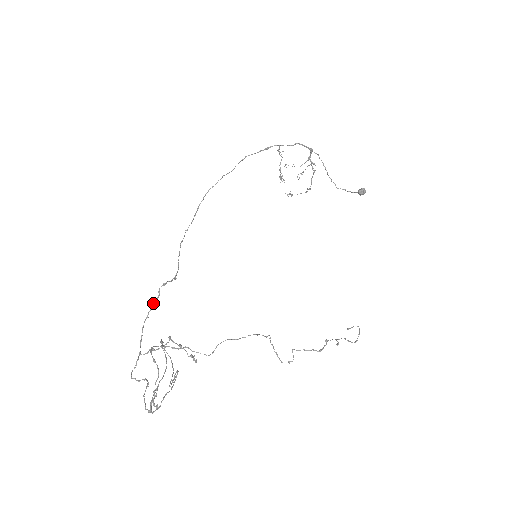
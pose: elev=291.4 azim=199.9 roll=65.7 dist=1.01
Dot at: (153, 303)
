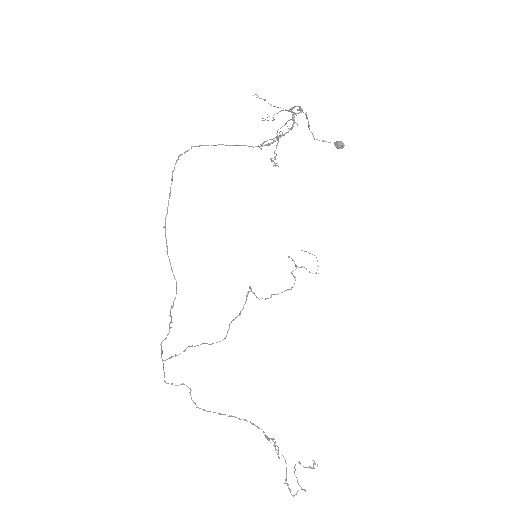
Dot at: (169, 328)
